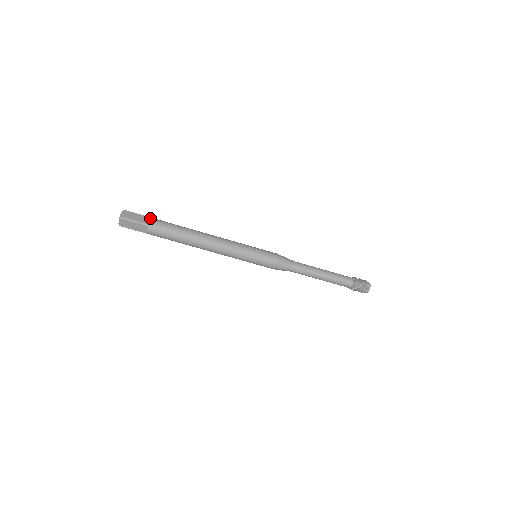
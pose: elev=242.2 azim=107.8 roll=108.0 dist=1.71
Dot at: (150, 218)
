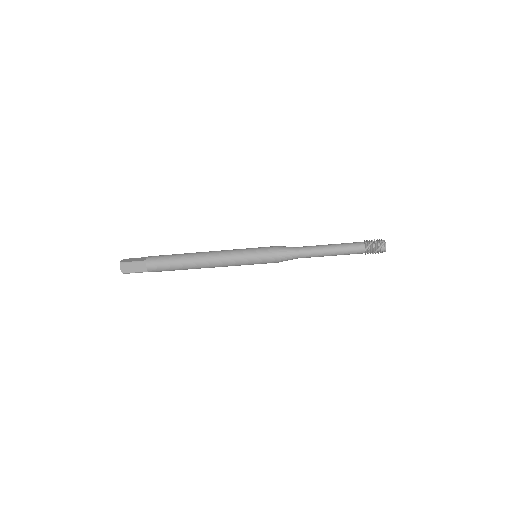
Dot at: (145, 263)
